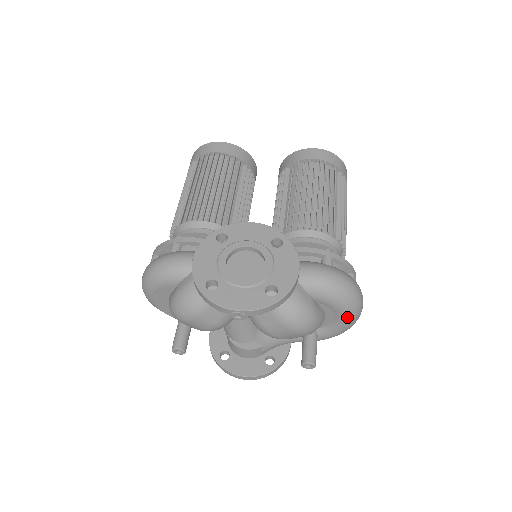
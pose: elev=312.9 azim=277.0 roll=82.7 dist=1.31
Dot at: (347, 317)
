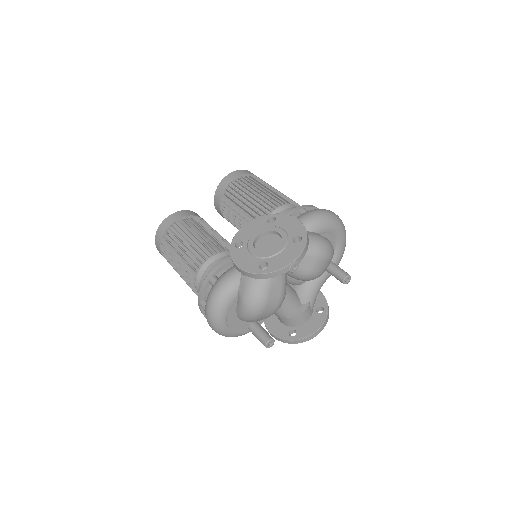
Dot at: (341, 233)
